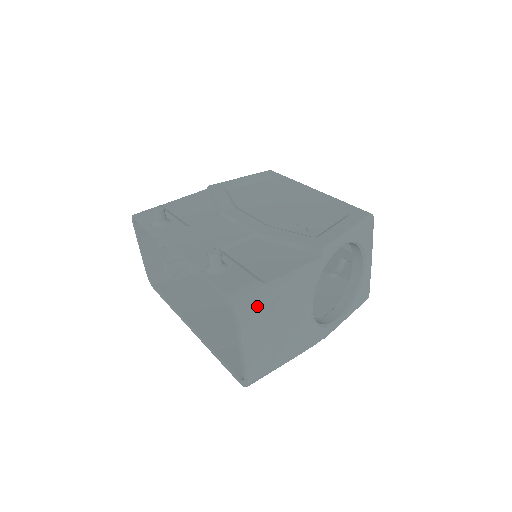
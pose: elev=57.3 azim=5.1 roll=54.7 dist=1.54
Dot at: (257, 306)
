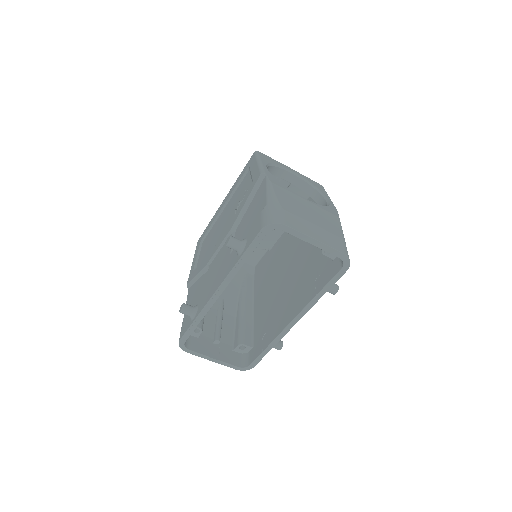
Dot at: (279, 213)
